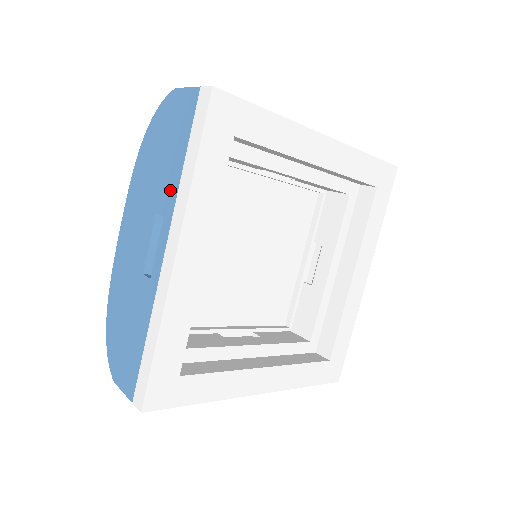
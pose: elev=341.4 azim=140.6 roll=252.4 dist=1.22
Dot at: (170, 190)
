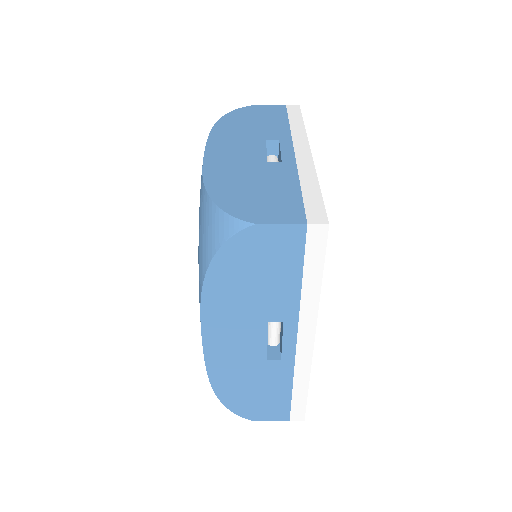
Dot at: (287, 304)
